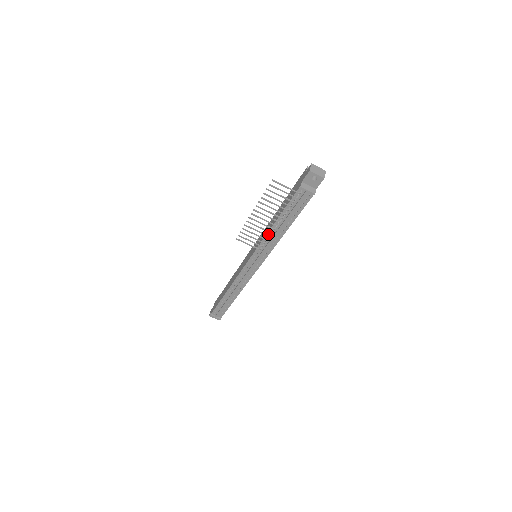
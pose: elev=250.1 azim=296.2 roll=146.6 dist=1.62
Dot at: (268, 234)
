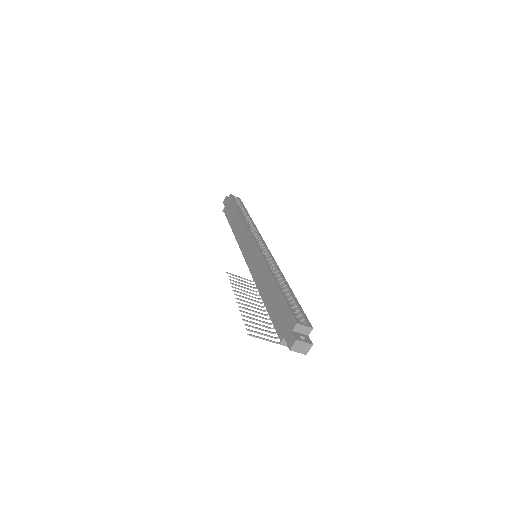
Dot at: (259, 290)
